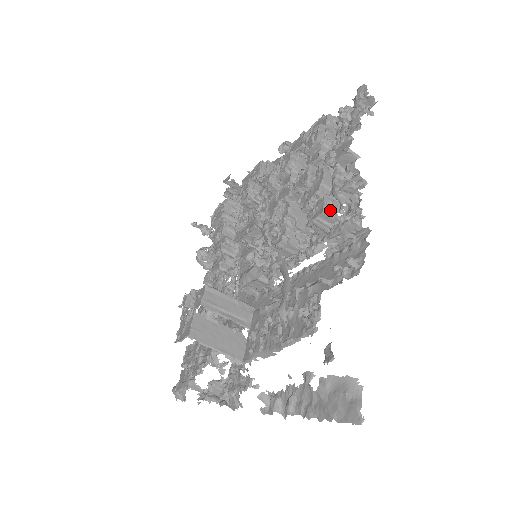
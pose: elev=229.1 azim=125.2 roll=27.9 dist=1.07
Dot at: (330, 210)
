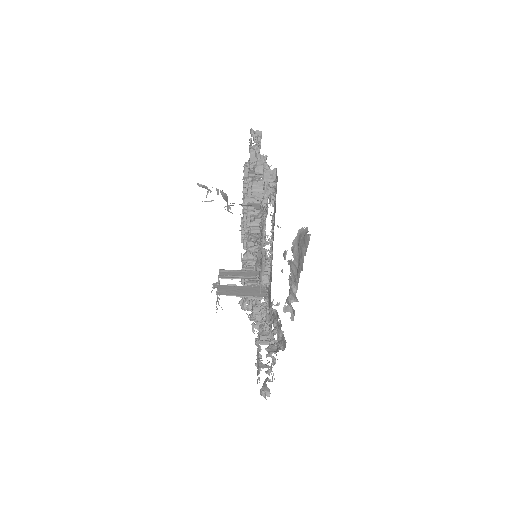
Dot at: (256, 179)
